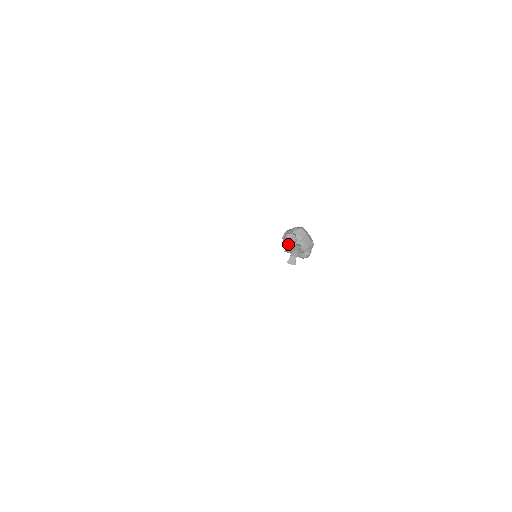
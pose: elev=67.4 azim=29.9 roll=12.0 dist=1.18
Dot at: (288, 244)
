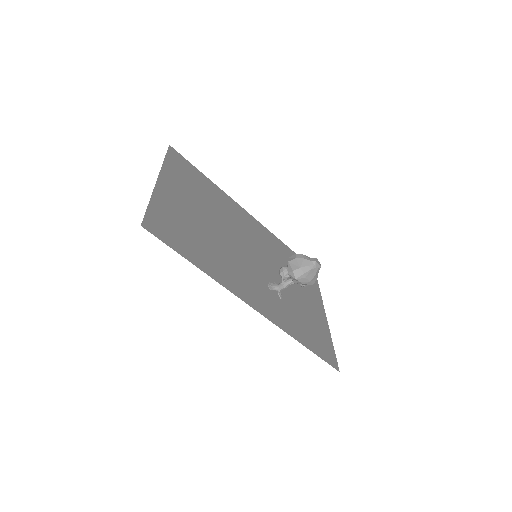
Dot at: occluded
